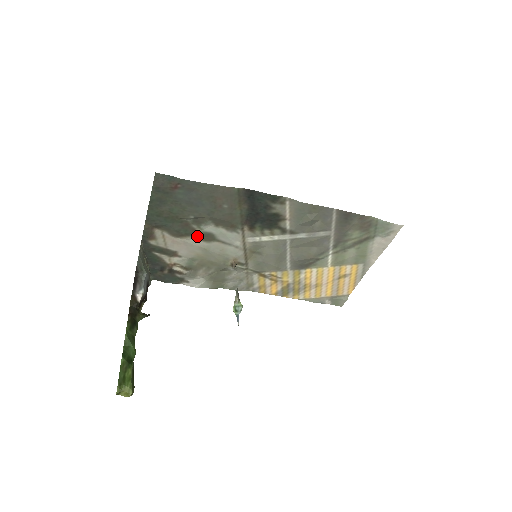
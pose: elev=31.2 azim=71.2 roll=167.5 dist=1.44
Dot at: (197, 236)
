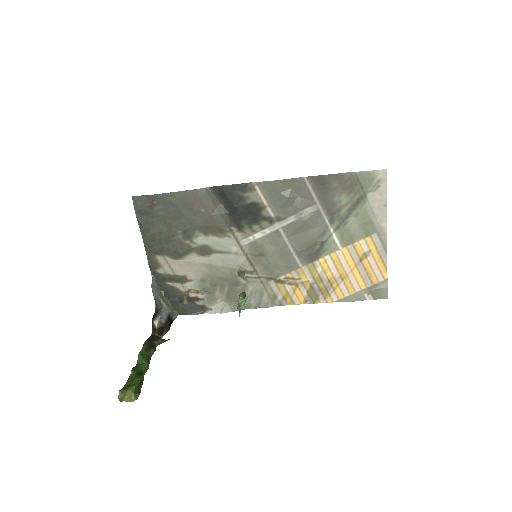
Dot at: (195, 252)
